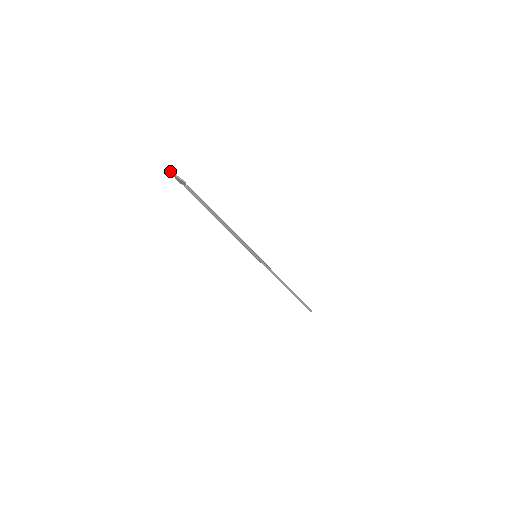
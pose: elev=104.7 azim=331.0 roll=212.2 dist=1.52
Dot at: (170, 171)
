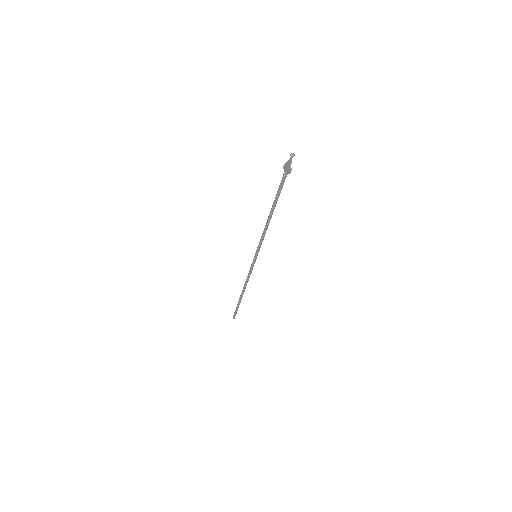
Dot at: (292, 156)
